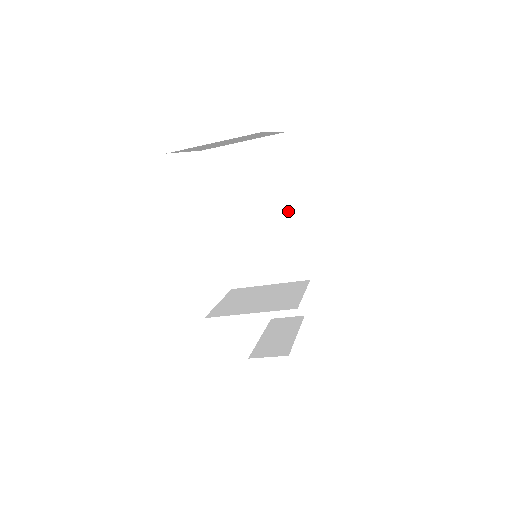
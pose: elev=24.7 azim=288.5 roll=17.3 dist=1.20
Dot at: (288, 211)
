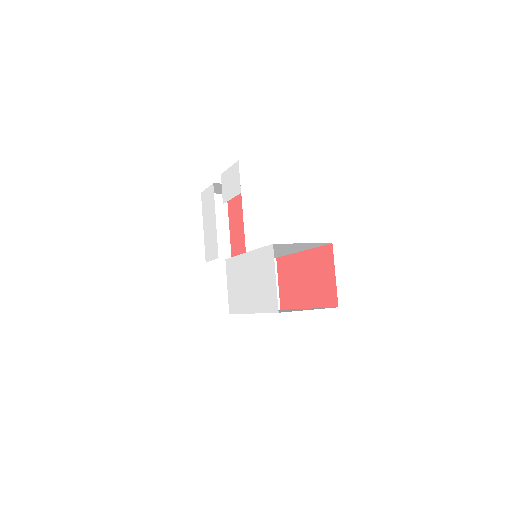
Dot at: (295, 251)
